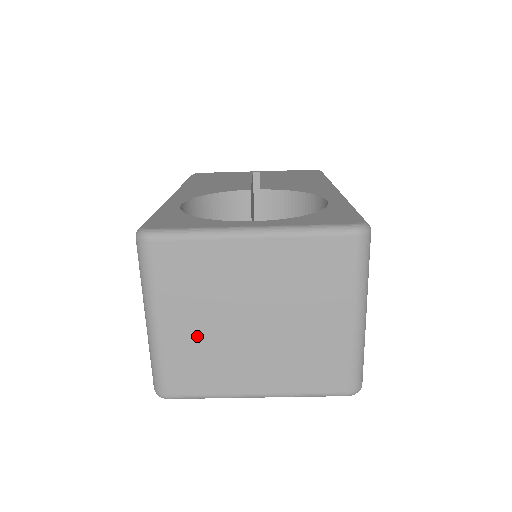
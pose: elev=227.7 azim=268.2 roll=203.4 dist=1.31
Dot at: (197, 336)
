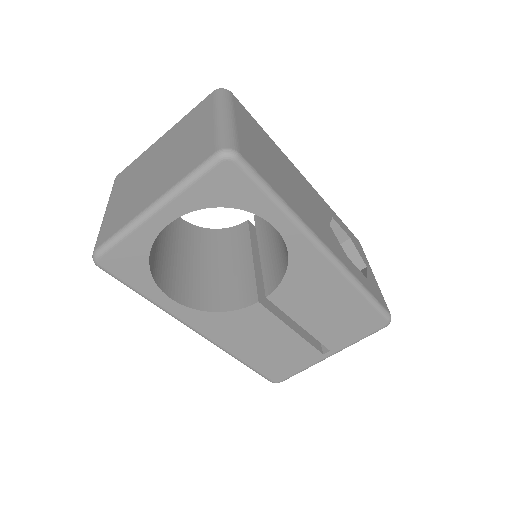
Dot at: (124, 199)
